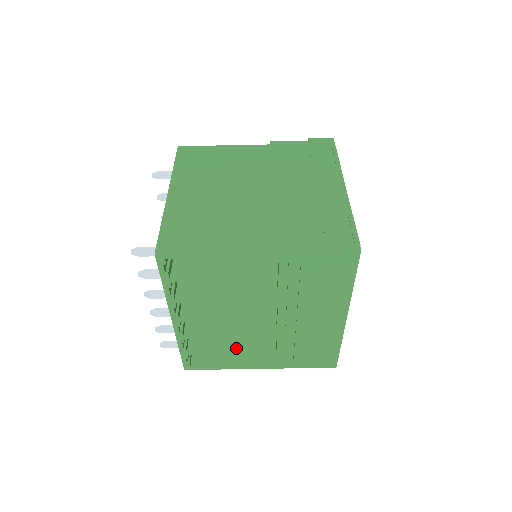
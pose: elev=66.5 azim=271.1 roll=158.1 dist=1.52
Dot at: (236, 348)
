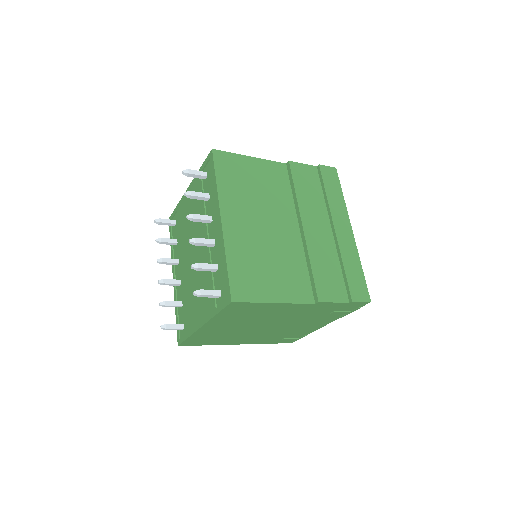
Dot at: occluded
